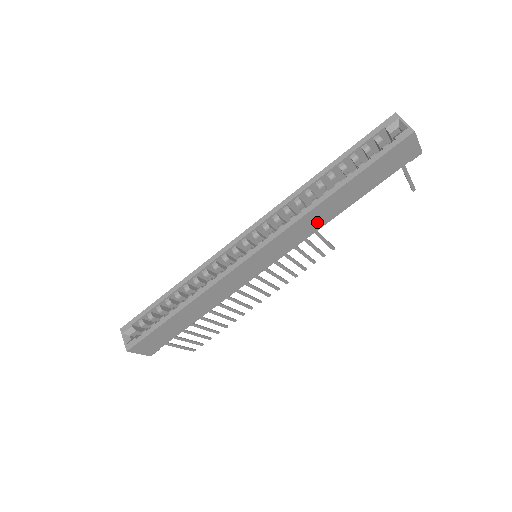
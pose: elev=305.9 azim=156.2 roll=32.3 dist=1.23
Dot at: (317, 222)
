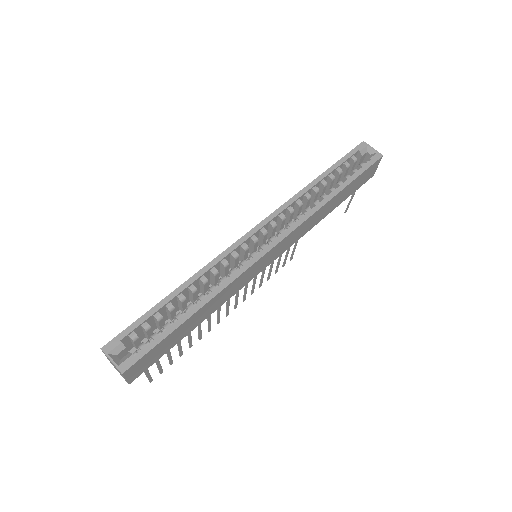
Dot at: (311, 224)
